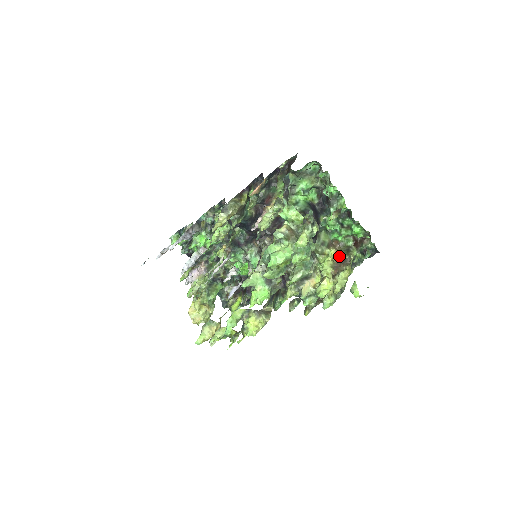
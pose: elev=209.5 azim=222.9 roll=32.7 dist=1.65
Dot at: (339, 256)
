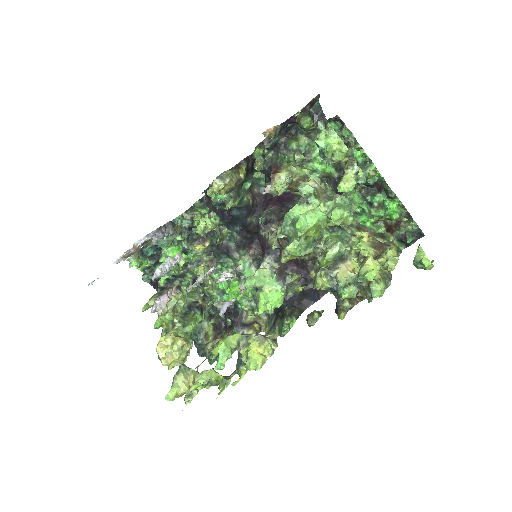
Dot at: occluded
